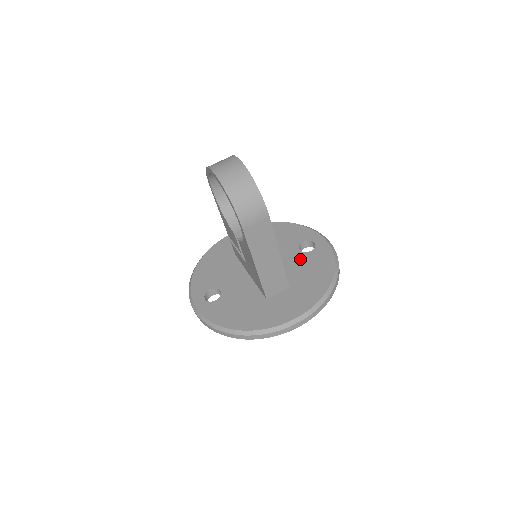
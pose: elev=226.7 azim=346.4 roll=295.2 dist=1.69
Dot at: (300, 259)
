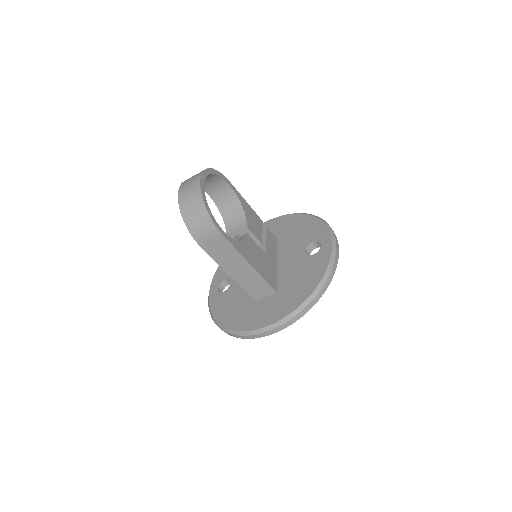
Dot at: (300, 262)
